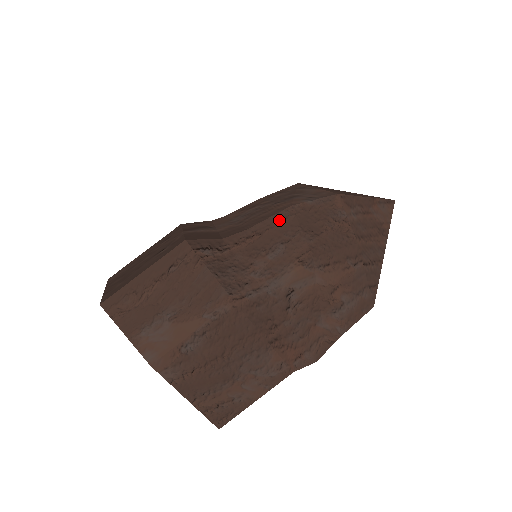
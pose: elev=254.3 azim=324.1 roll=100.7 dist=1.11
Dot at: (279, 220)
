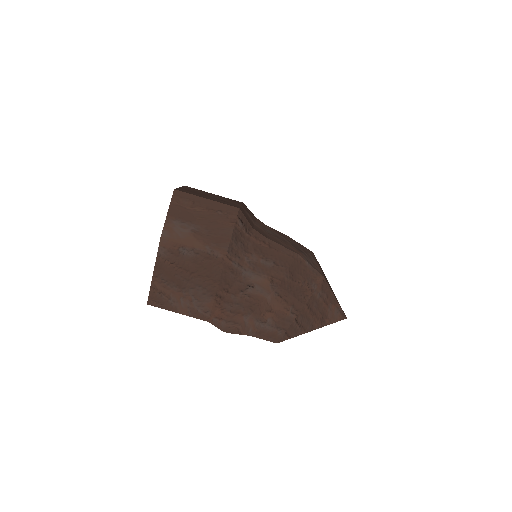
Dot at: (285, 252)
